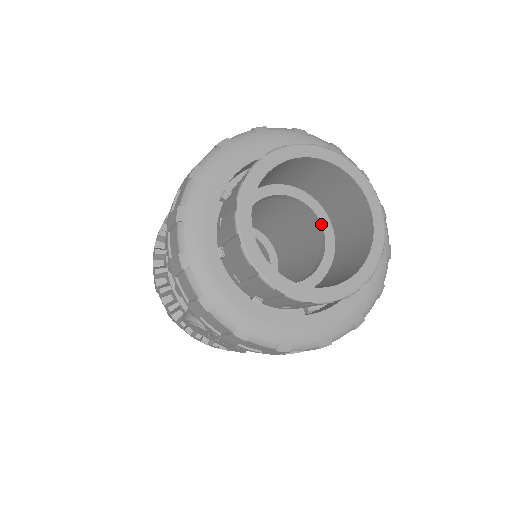
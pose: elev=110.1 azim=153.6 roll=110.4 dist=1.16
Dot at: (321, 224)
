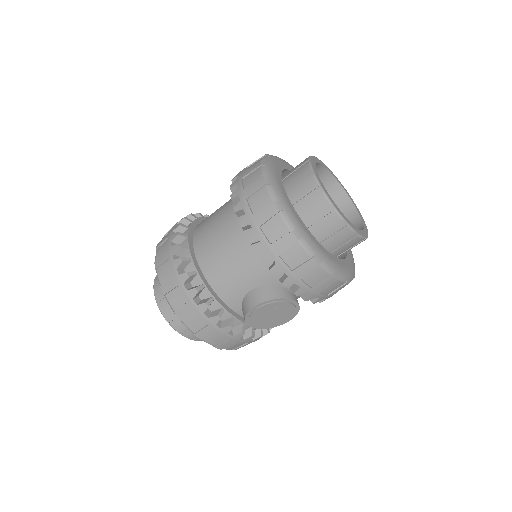
Dot at: occluded
